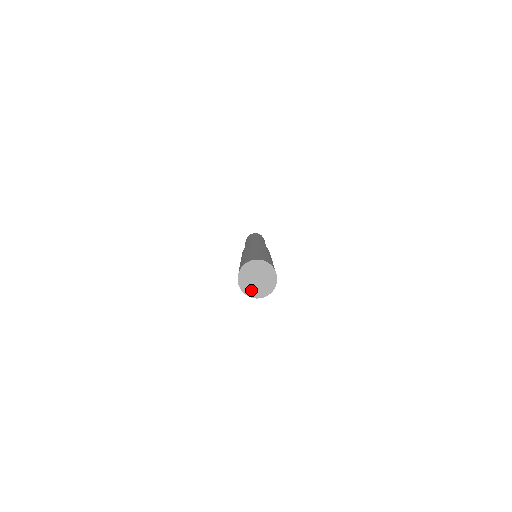
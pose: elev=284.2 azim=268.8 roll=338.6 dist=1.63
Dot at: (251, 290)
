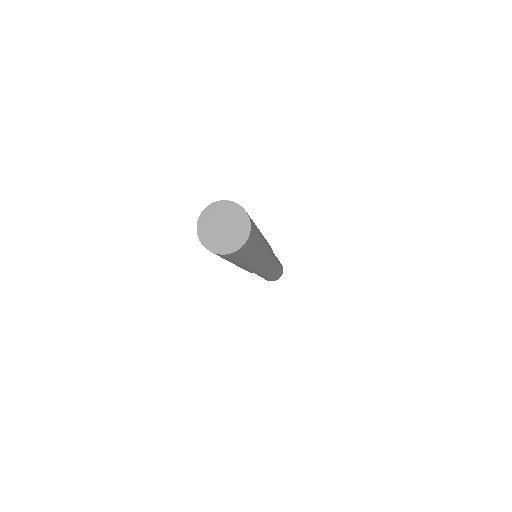
Dot at: (220, 245)
